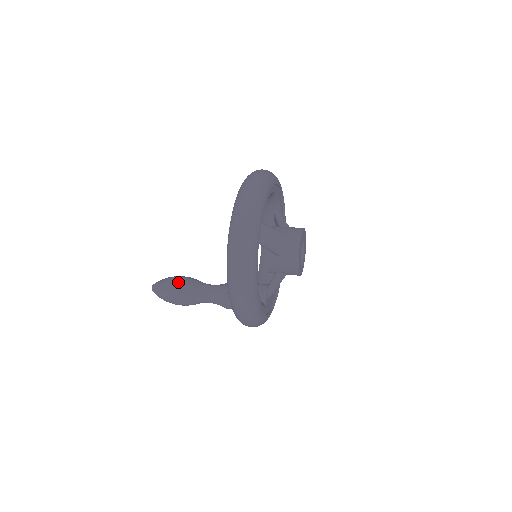
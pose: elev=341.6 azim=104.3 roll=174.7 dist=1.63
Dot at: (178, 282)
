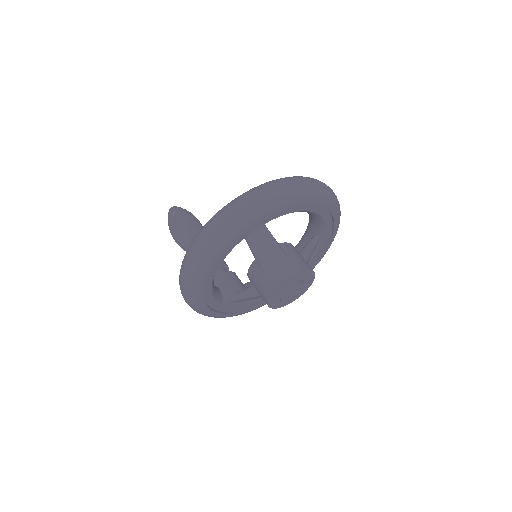
Dot at: (187, 220)
